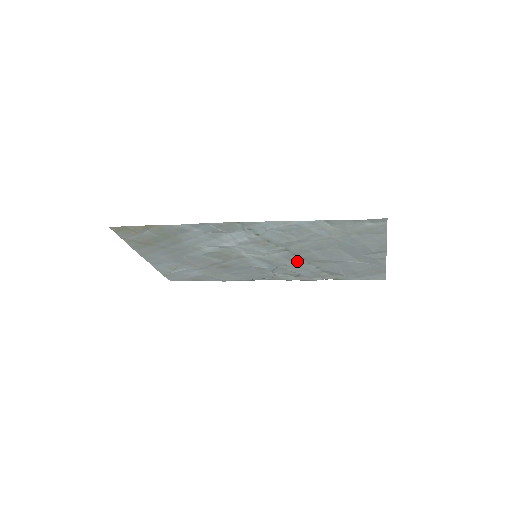
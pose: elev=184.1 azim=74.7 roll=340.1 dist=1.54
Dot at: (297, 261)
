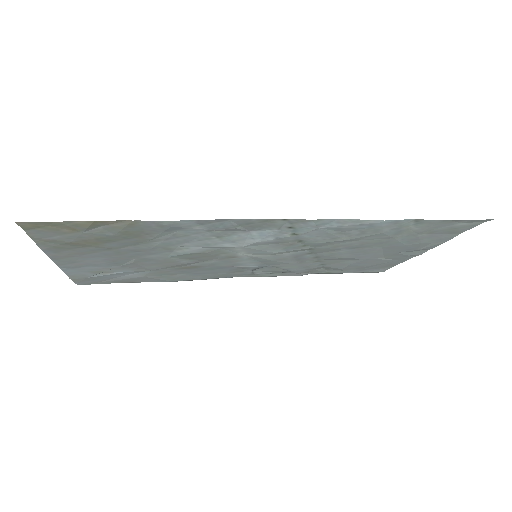
Dot at: (305, 259)
